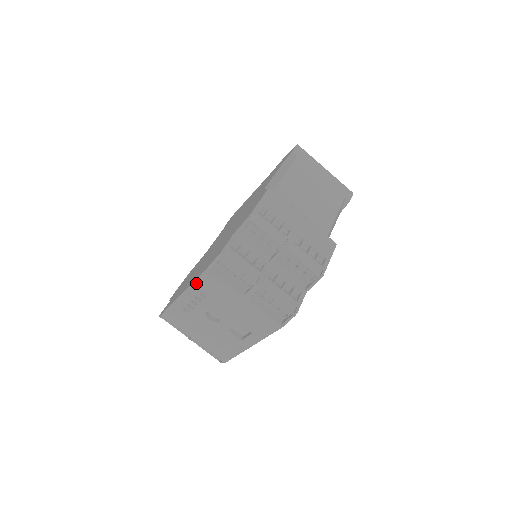
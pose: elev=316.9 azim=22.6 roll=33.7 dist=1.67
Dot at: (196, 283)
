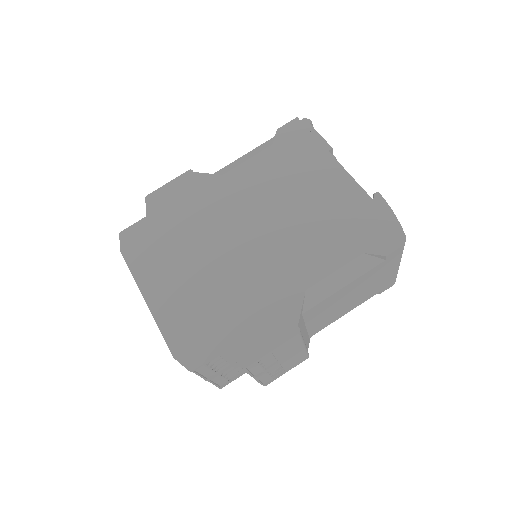
Dot at: (159, 328)
